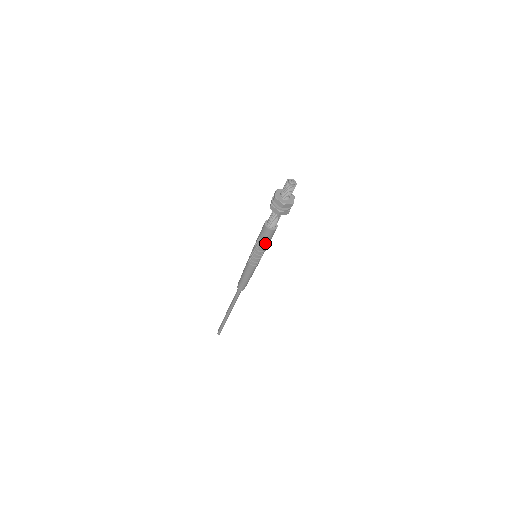
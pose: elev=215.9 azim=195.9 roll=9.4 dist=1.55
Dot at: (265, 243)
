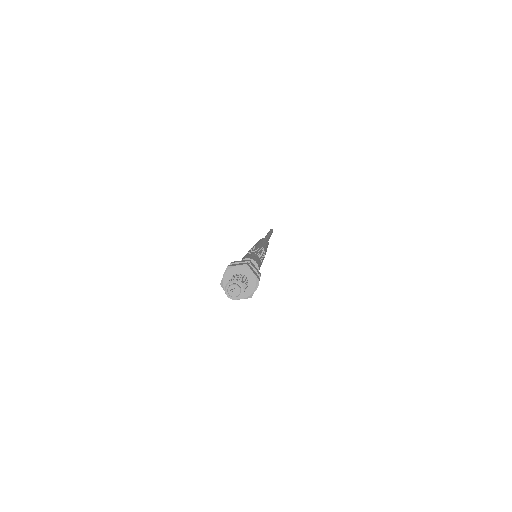
Dot at: occluded
